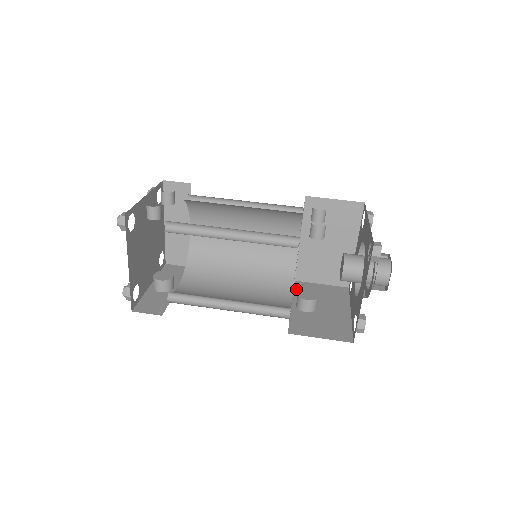
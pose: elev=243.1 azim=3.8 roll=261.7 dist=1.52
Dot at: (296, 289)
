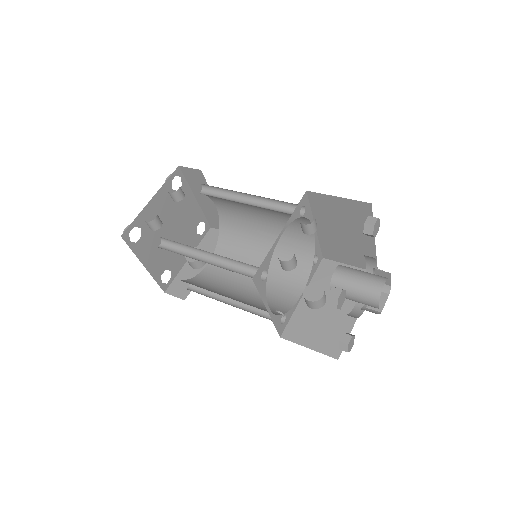
Dot at: (317, 272)
